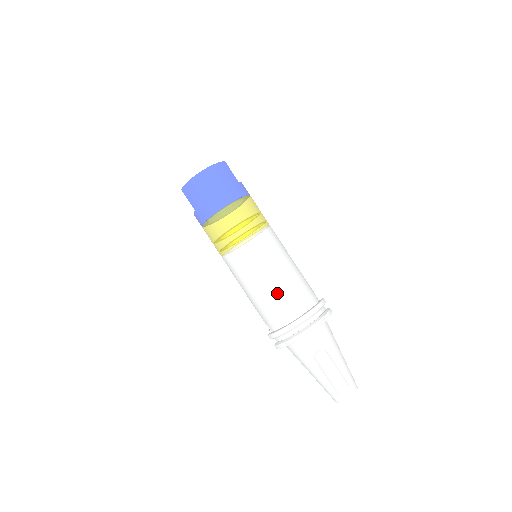
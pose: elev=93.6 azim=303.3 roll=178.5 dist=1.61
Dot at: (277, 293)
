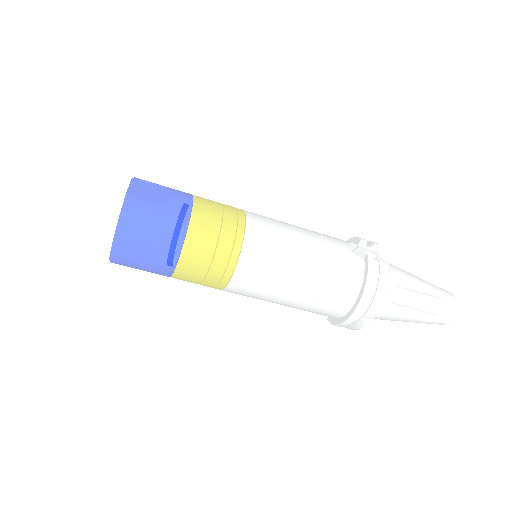
Dot at: (312, 299)
